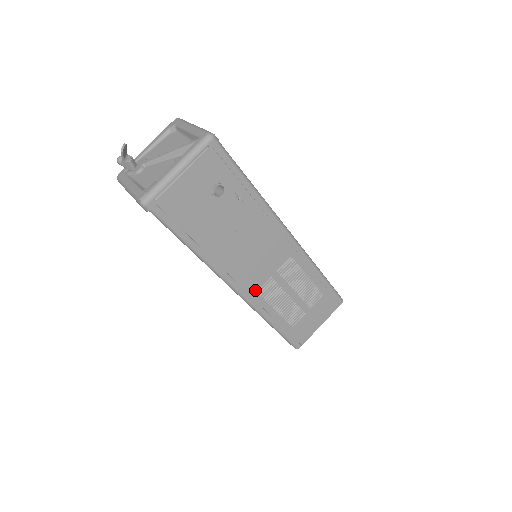
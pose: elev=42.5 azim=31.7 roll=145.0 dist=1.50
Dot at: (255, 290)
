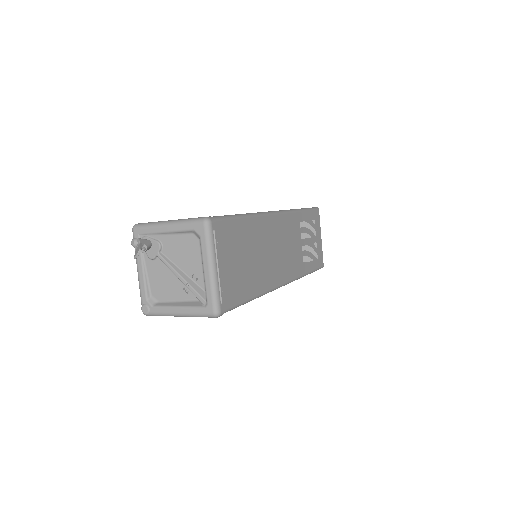
Dot at: occluded
